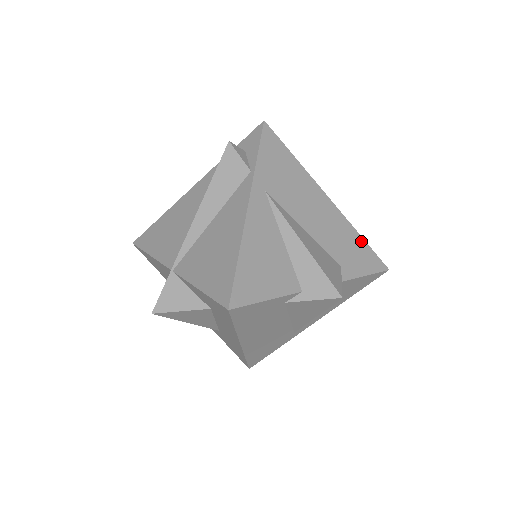
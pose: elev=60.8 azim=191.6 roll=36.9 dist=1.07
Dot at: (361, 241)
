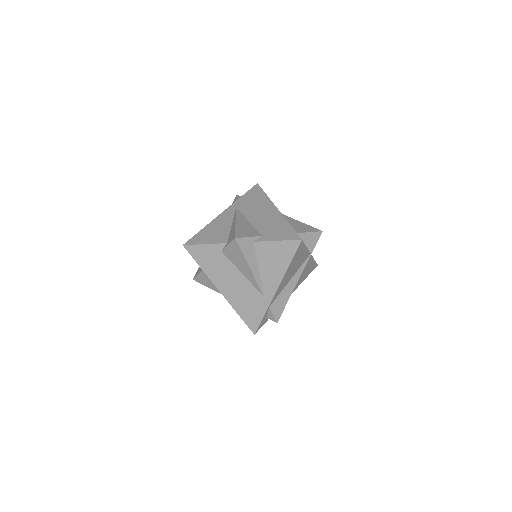
Dot at: (288, 226)
